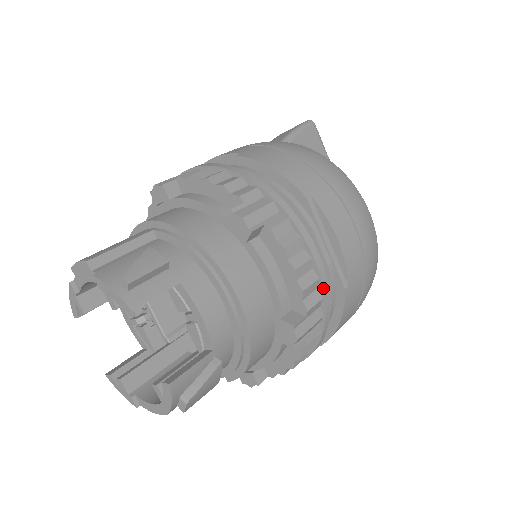
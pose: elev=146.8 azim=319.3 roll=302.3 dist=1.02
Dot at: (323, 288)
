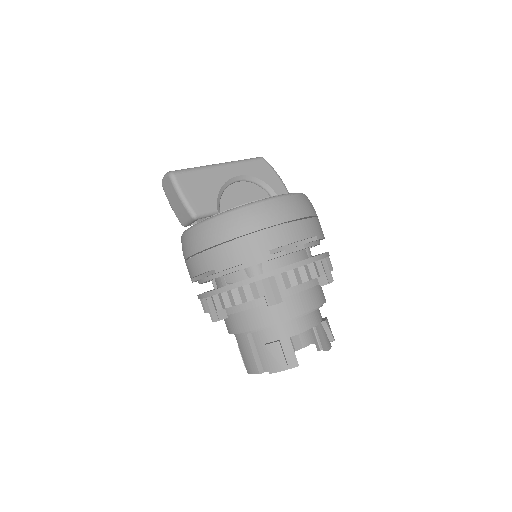
Dot at: (317, 261)
